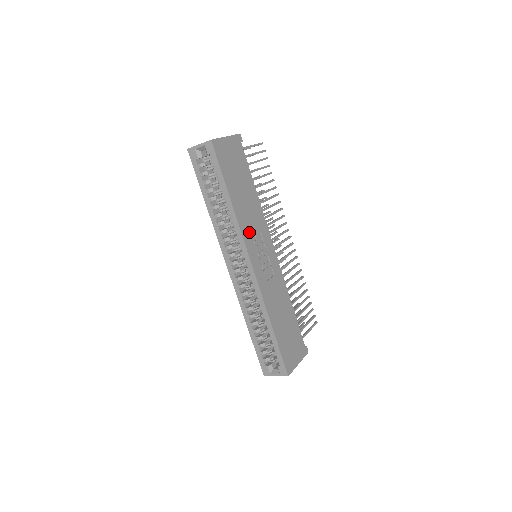
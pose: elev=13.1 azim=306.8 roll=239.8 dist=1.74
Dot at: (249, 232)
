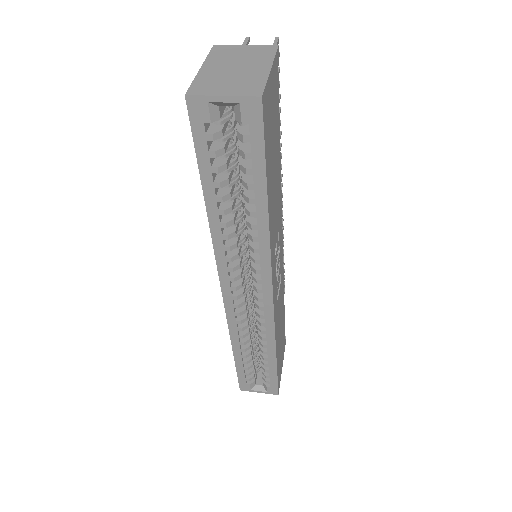
Dot at: (274, 246)
